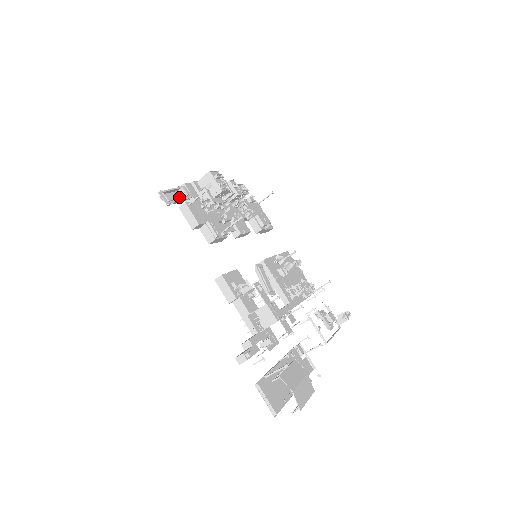
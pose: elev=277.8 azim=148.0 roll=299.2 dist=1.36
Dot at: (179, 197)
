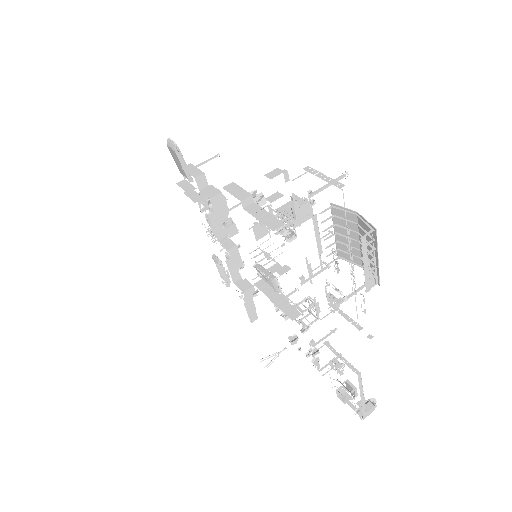
Dot at: occluded
